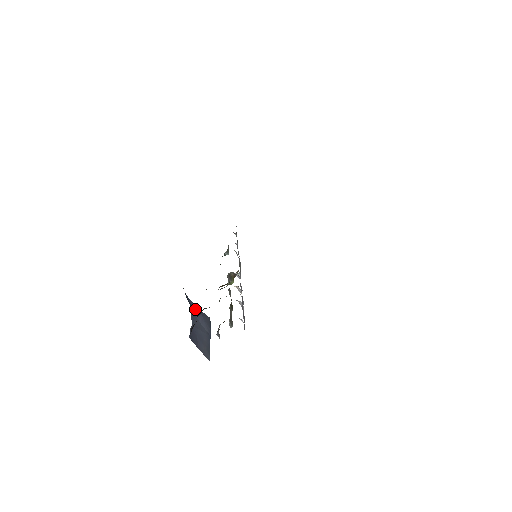
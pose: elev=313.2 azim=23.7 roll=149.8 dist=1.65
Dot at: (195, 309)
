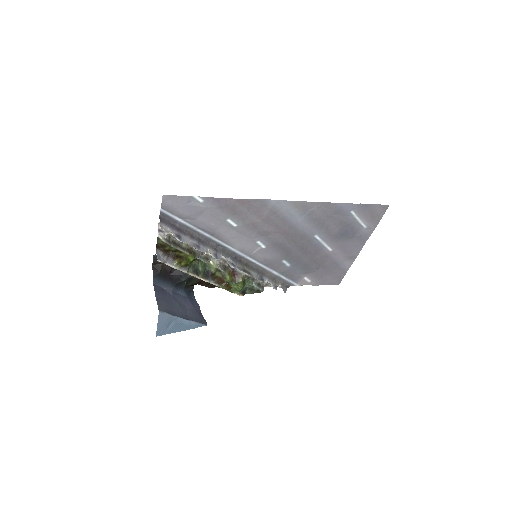
Dot at: (193, 302)
